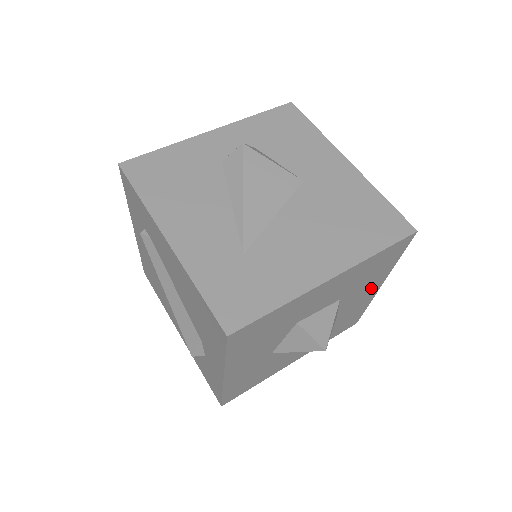
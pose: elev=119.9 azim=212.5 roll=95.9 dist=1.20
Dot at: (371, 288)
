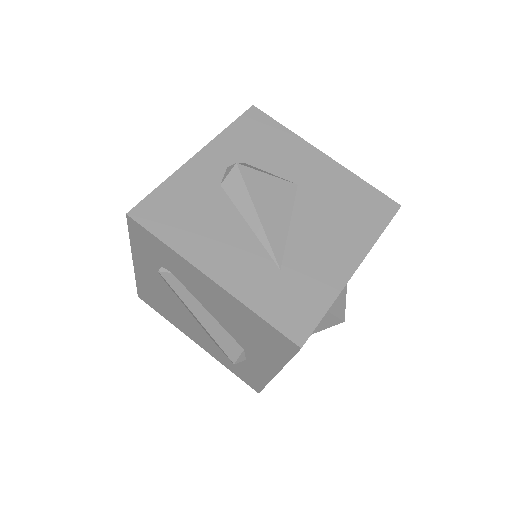
Dot at: occluded
